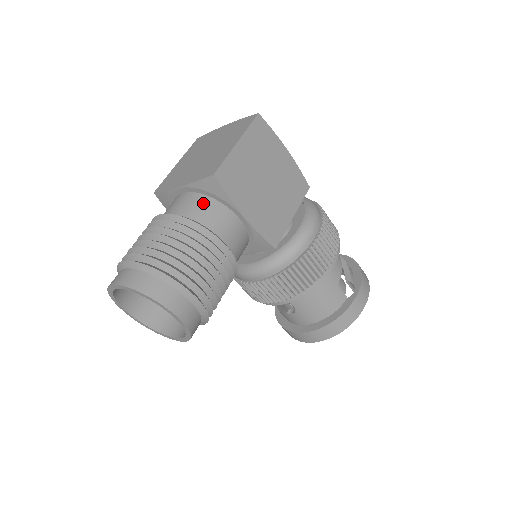
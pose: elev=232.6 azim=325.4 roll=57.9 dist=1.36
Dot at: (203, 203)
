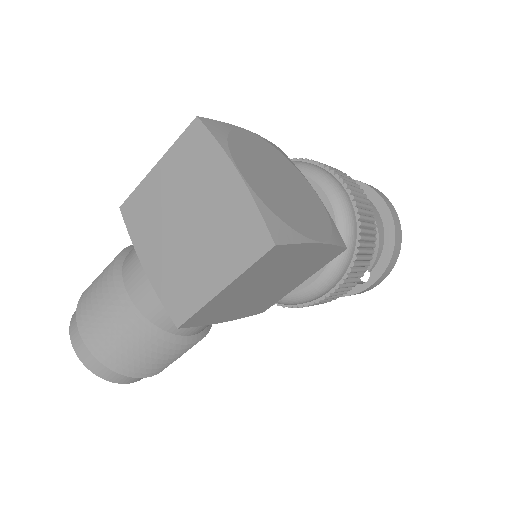
Dot at: occluded
